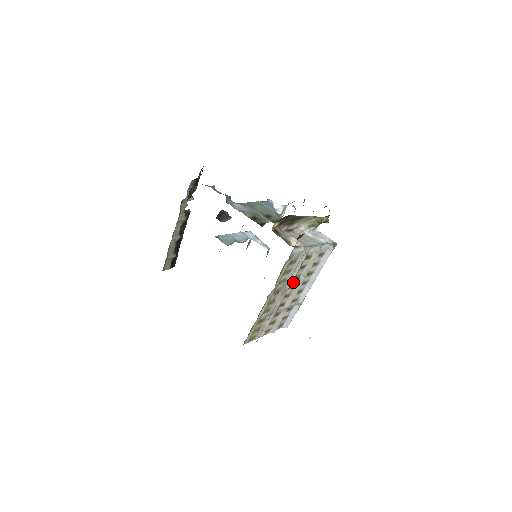
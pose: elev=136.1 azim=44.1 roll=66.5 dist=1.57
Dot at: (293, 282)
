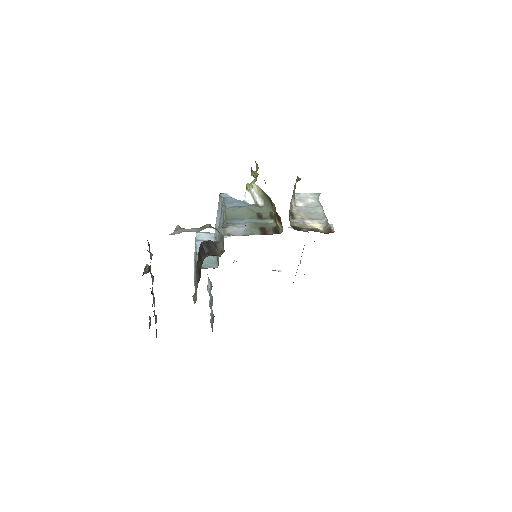
Dot at: occluded
